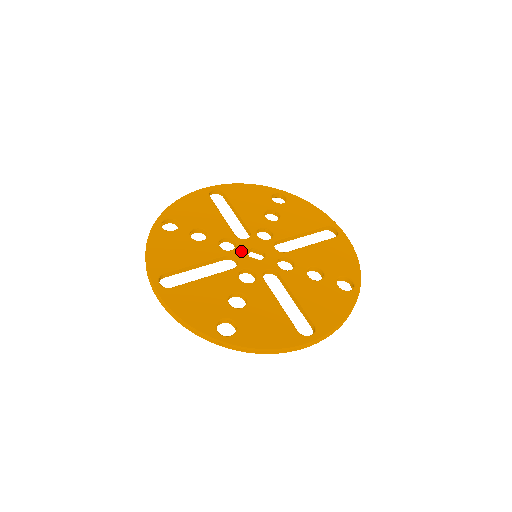
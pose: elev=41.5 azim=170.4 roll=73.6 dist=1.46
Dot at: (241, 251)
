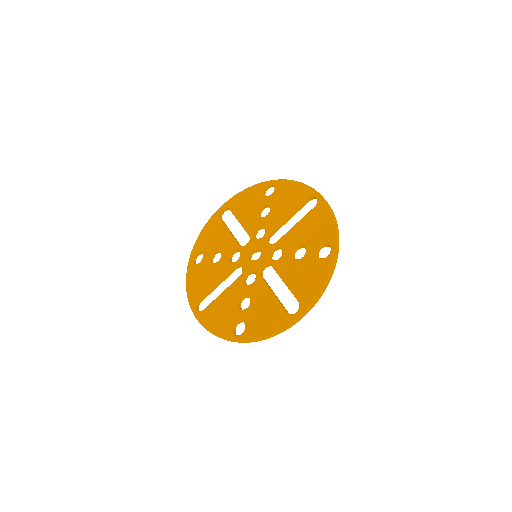
Dot at: (243, 258)
